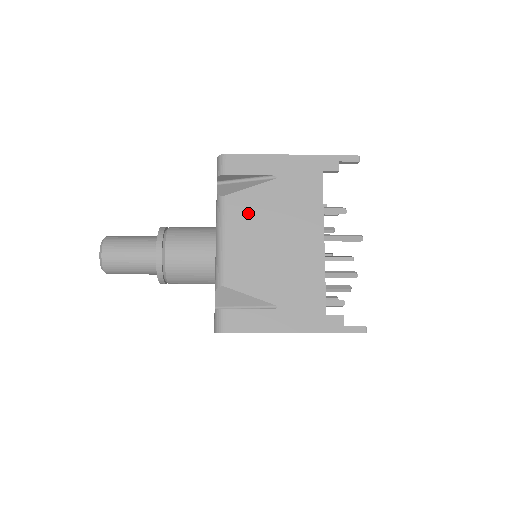
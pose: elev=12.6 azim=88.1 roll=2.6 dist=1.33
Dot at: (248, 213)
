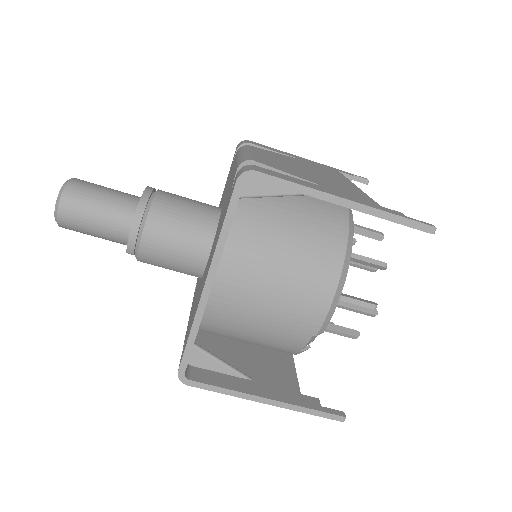
Dot at: (273, 155)
